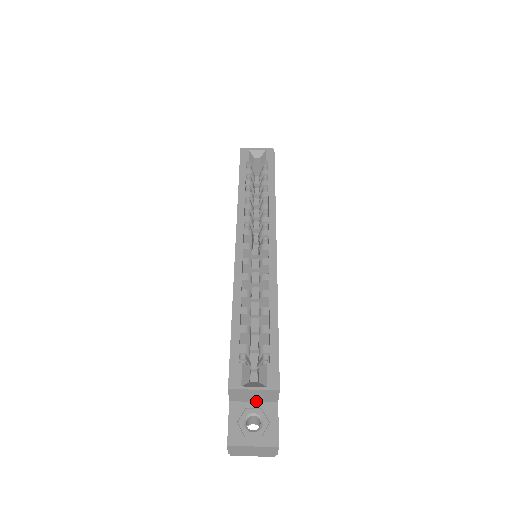
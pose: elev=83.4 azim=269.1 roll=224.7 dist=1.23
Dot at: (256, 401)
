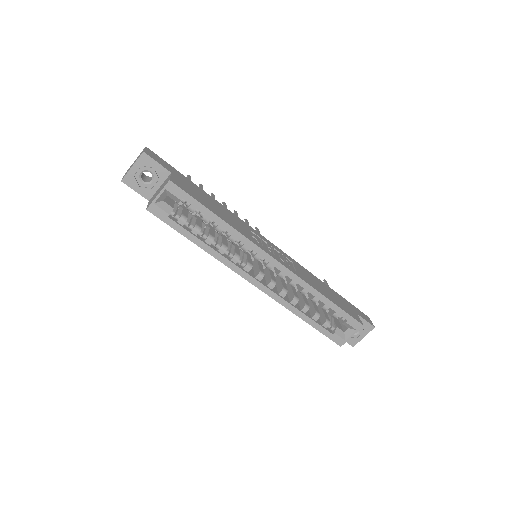
Dot at: occluded
